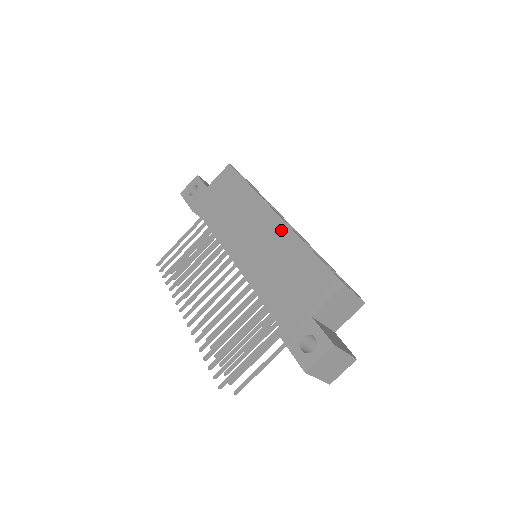
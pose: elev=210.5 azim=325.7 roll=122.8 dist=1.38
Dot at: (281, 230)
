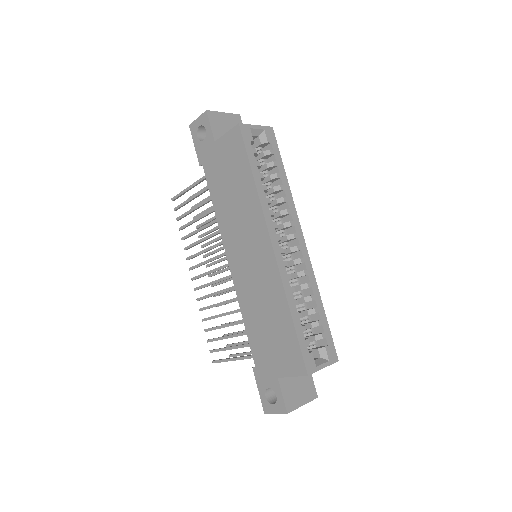
Dot at: (272, 271)
